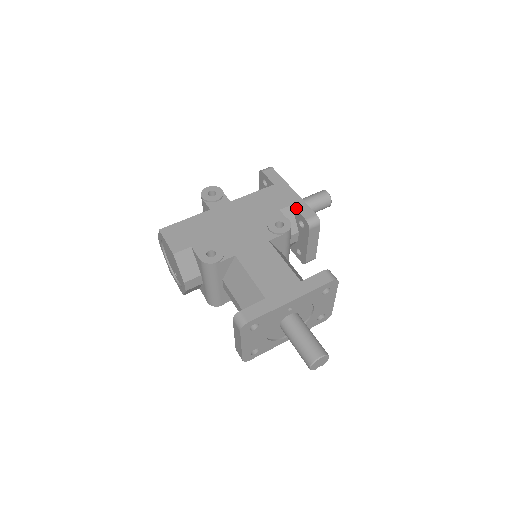
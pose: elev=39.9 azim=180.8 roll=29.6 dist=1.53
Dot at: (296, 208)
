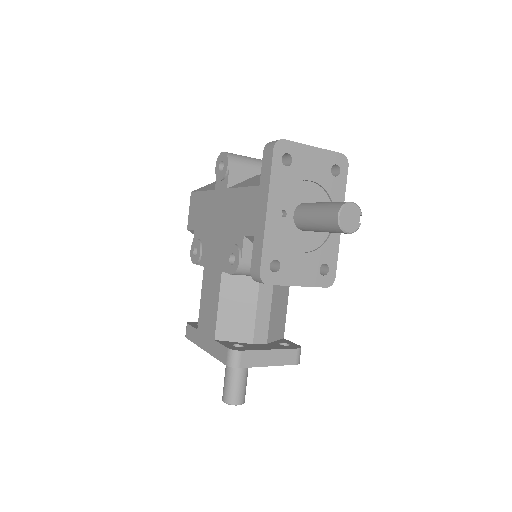
Dot at: (253, 245)
